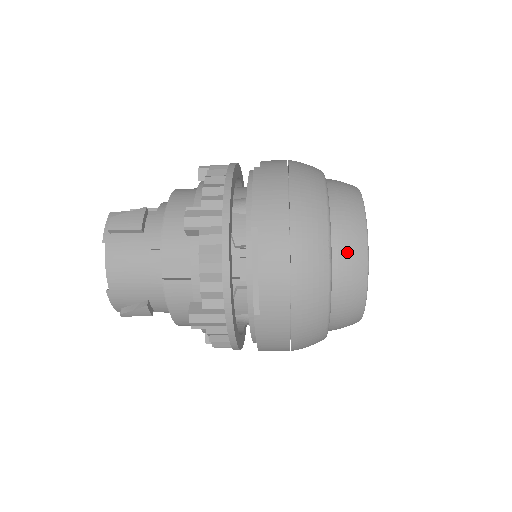
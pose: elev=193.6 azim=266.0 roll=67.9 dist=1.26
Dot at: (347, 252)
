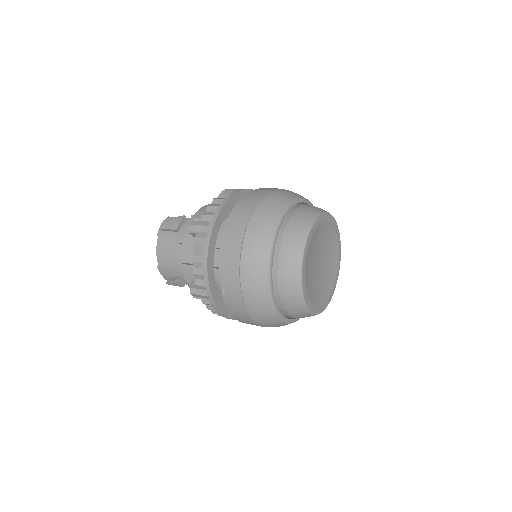
Dot at: (285, 260)
